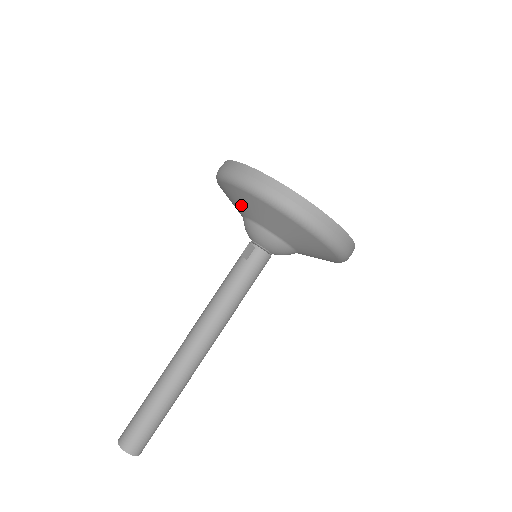
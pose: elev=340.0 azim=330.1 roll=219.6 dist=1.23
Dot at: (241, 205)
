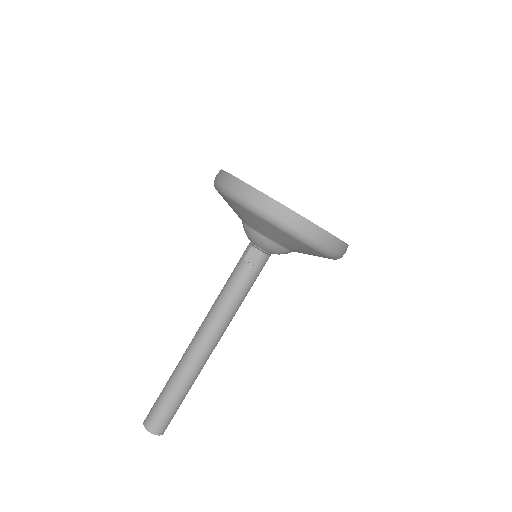
Dot at: (262, 228)
